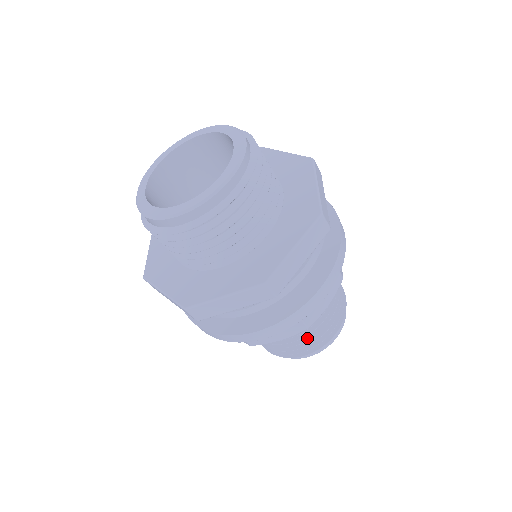
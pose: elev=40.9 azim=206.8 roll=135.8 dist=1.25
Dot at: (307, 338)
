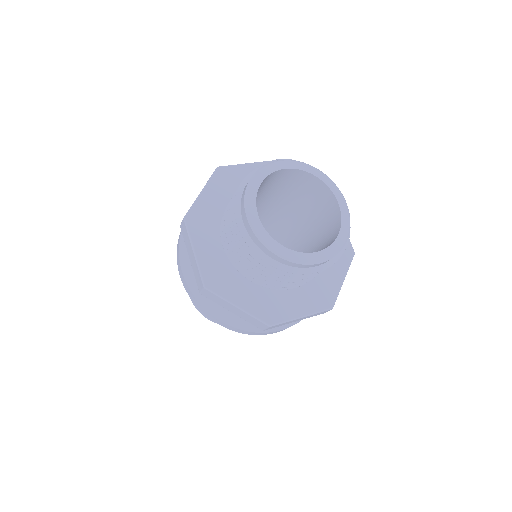
Dot at: occluded
